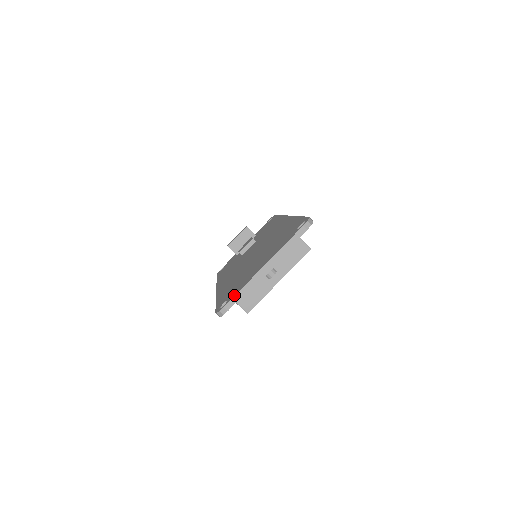
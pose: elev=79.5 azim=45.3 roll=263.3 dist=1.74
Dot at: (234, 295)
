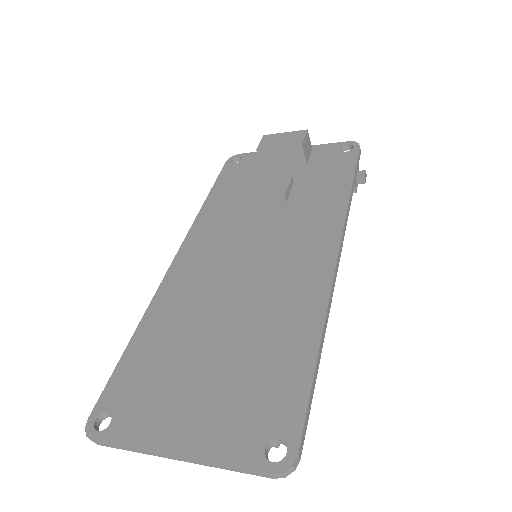
Dot at: (115, 441)
